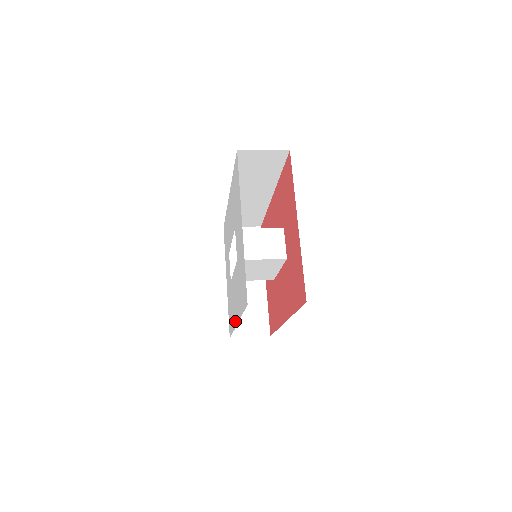
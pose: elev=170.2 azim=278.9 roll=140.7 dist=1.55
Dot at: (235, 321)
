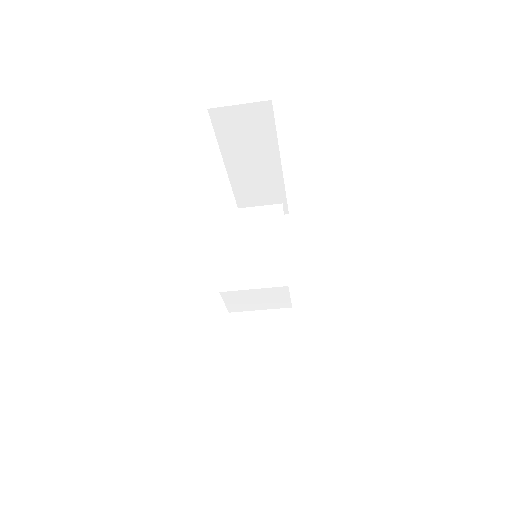
Dot at: occluded
